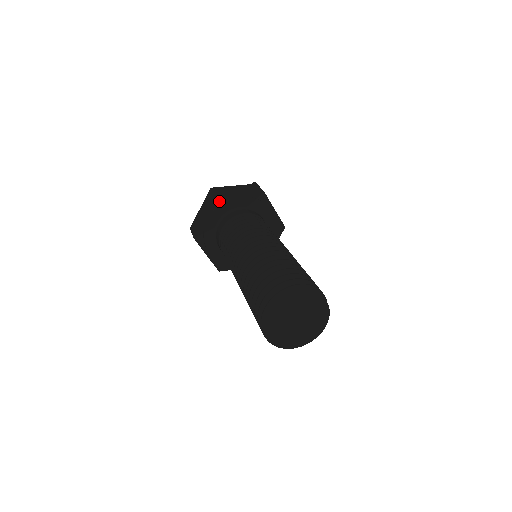
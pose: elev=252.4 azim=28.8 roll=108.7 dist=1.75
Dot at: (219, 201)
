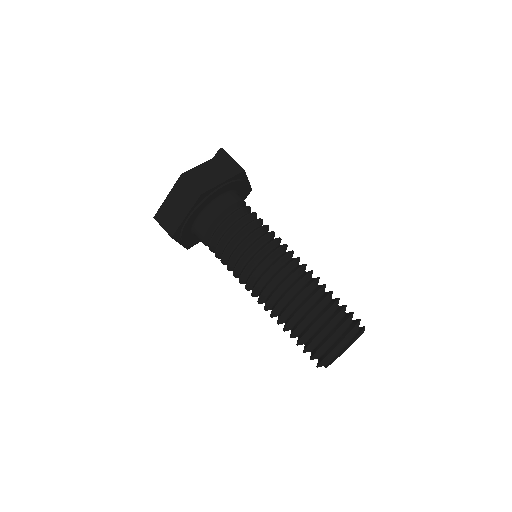
Dot at: (202, 197)
